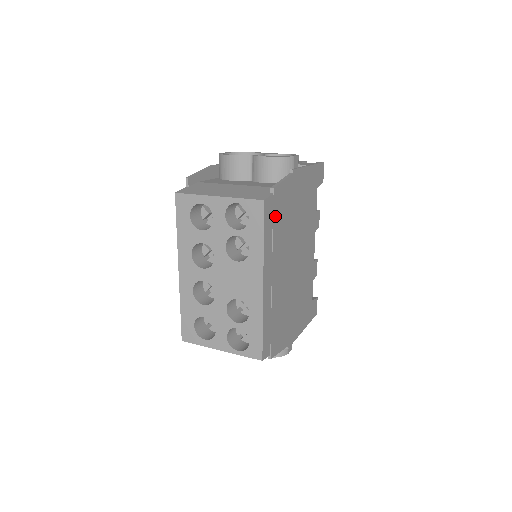
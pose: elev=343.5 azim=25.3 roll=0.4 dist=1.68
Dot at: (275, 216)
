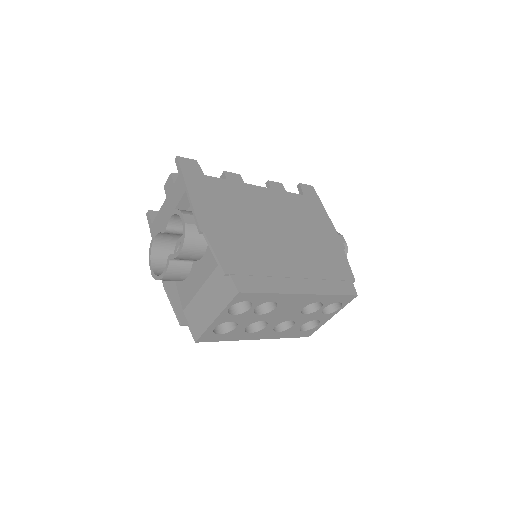
Dot at: (247, 271)
